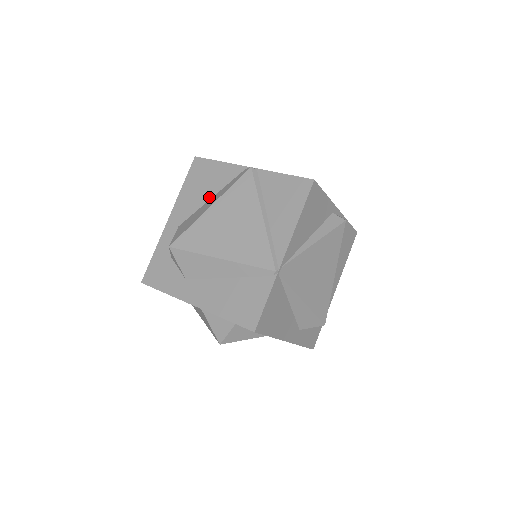
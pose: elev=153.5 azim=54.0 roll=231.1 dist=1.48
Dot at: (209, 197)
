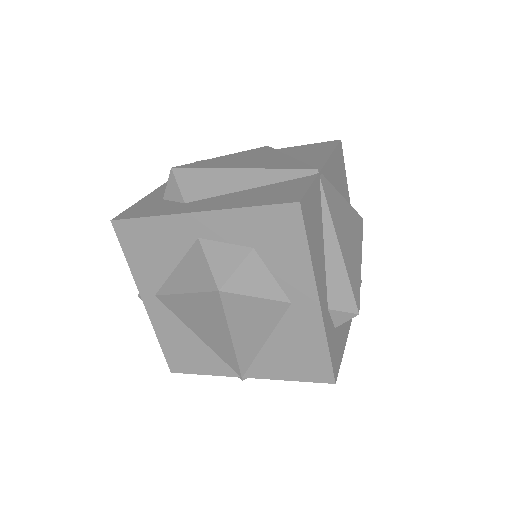
Dot at: occluded
